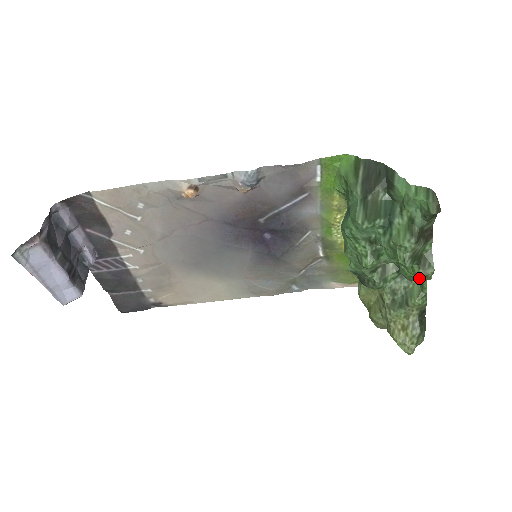
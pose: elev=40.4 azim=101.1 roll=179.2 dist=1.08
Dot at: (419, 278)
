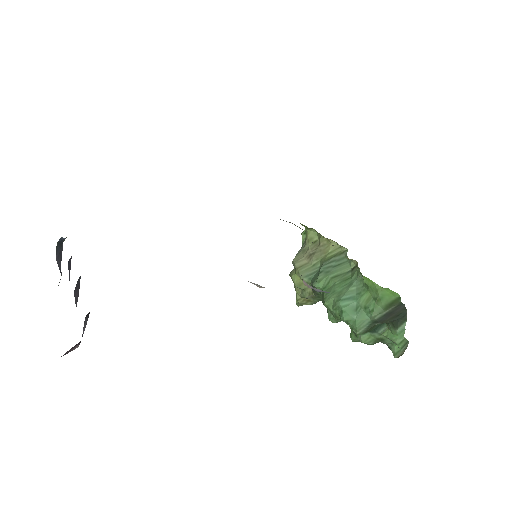
Dot at: occluded
